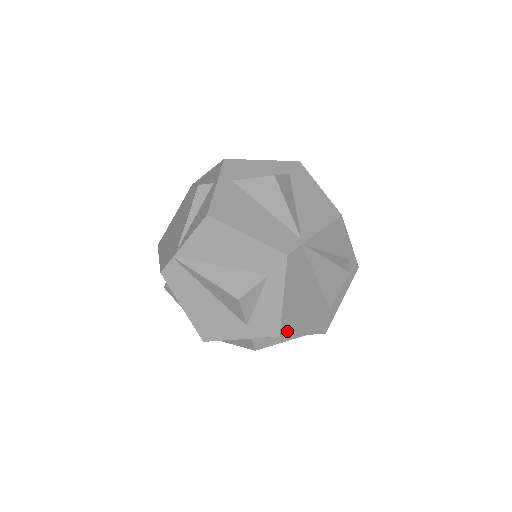
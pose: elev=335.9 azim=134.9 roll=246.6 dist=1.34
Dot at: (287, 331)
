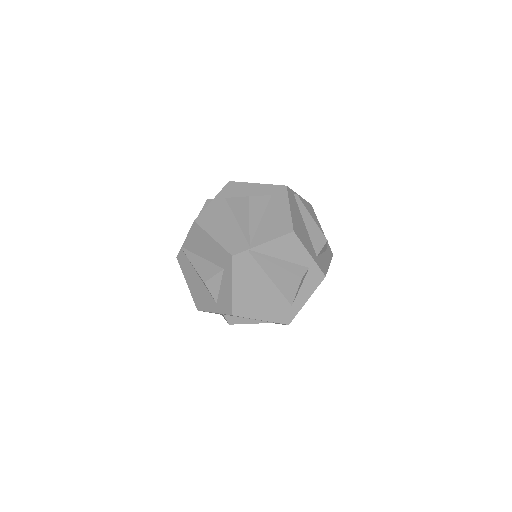
Dot at: (240, 313)
